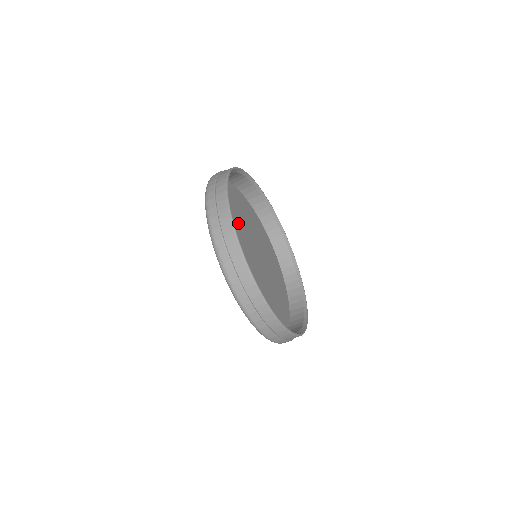
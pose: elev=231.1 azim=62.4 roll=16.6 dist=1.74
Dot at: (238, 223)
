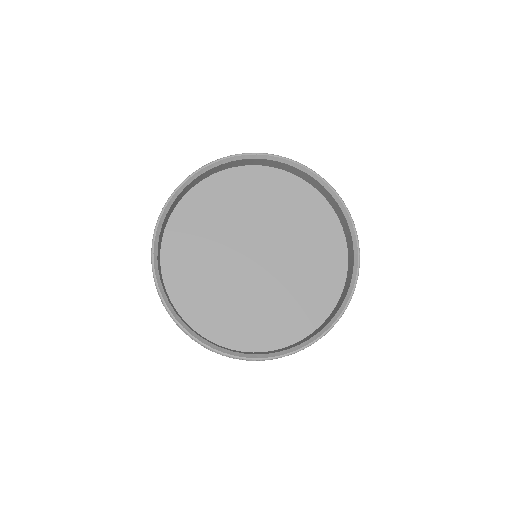
Dot at: (218, 236)
